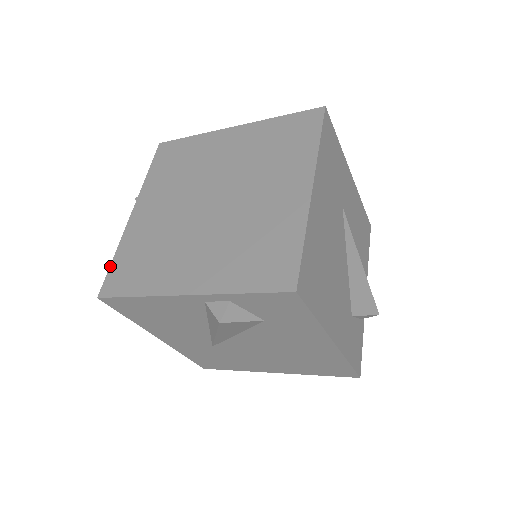
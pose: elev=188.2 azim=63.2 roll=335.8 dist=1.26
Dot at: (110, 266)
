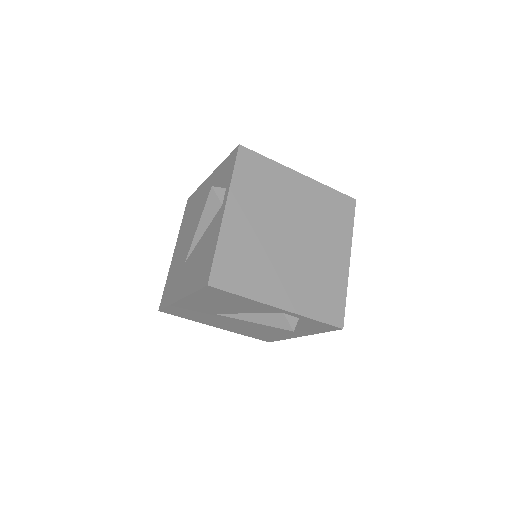
Dot at: (214, 258)
